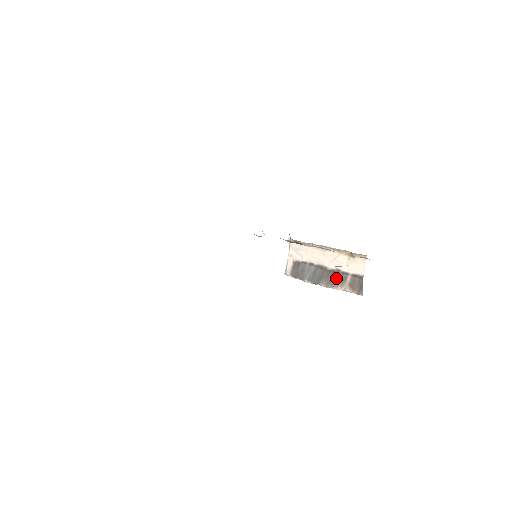
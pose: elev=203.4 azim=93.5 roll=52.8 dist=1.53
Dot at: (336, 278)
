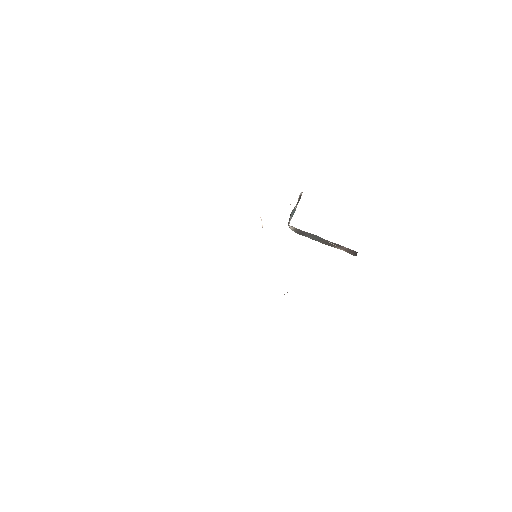
Dot at: (334, 244)
